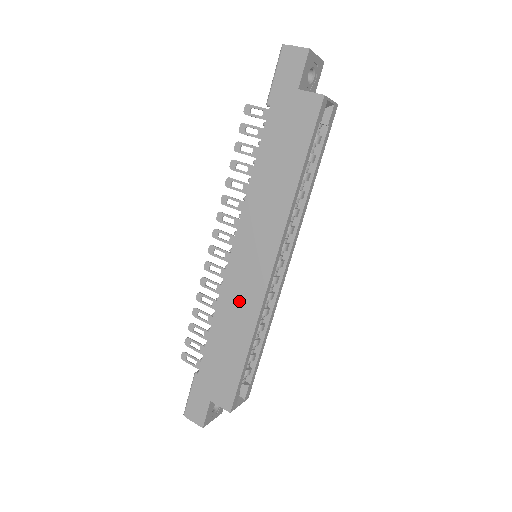
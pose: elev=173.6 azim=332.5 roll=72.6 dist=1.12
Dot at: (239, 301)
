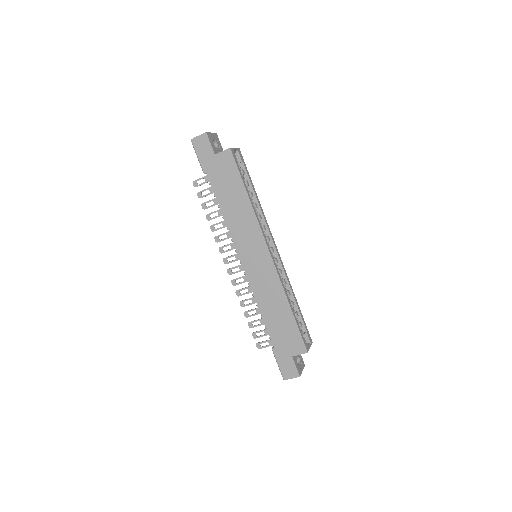
Dot at: (265, 285)
